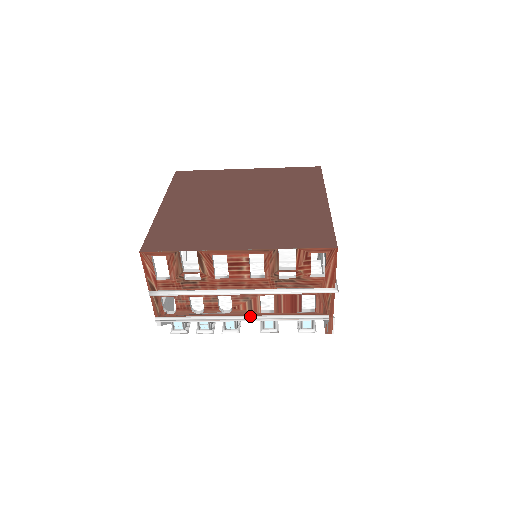
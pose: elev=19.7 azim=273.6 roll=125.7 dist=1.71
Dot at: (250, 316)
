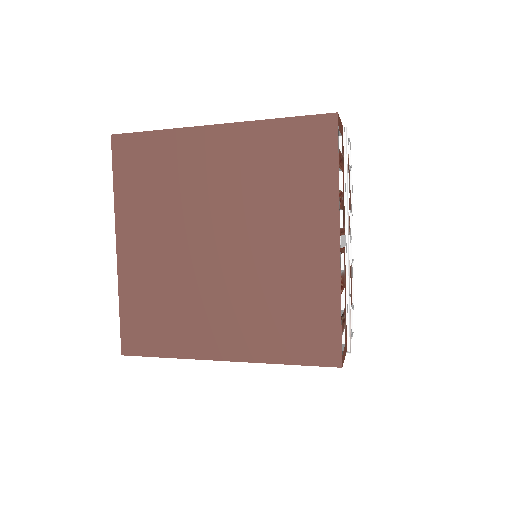
Dot at: occluded
